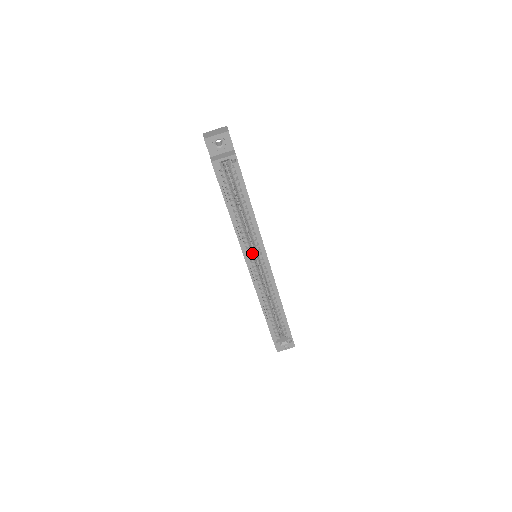
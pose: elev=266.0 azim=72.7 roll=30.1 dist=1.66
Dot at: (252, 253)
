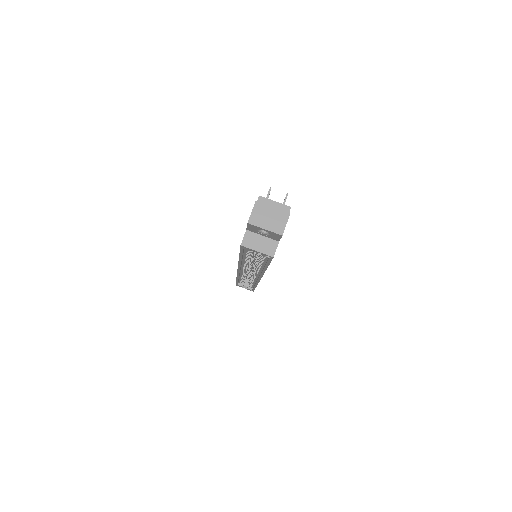
Dot at: (249, 266)
